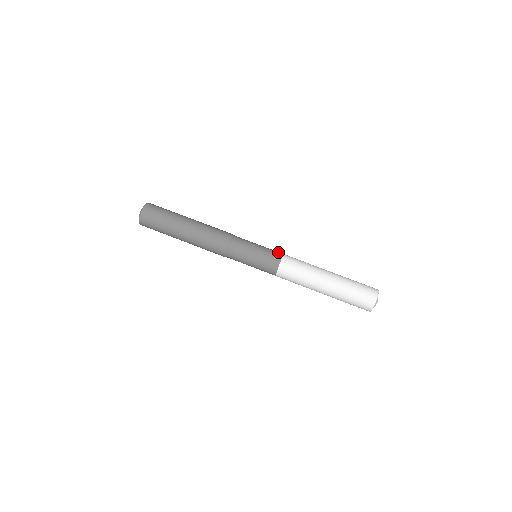
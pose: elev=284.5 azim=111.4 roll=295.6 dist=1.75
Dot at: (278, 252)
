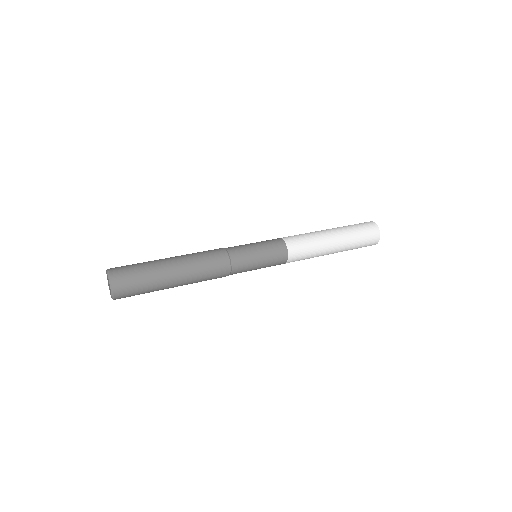
Dot at: occluded
